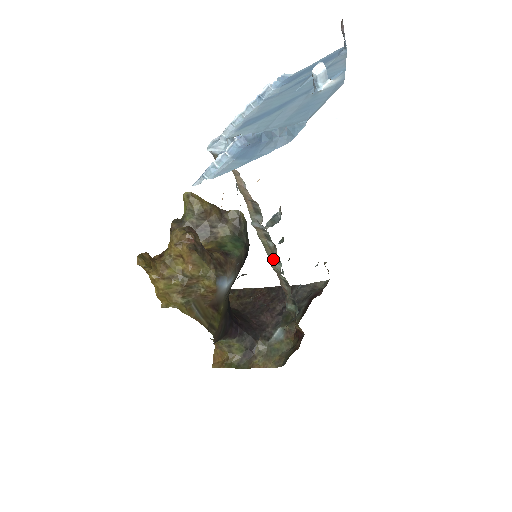
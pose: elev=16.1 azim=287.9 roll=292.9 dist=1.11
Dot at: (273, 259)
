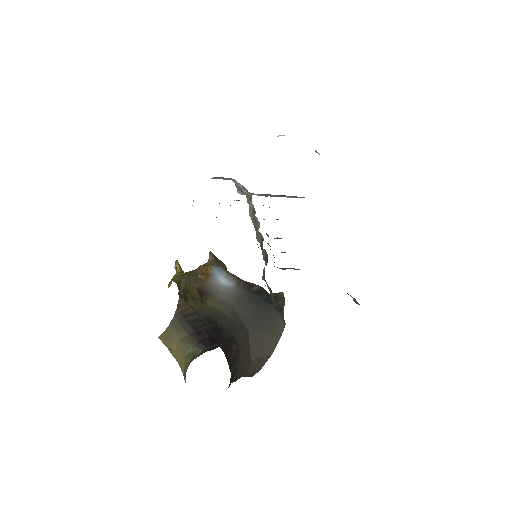
Dot at: (257, 229)
